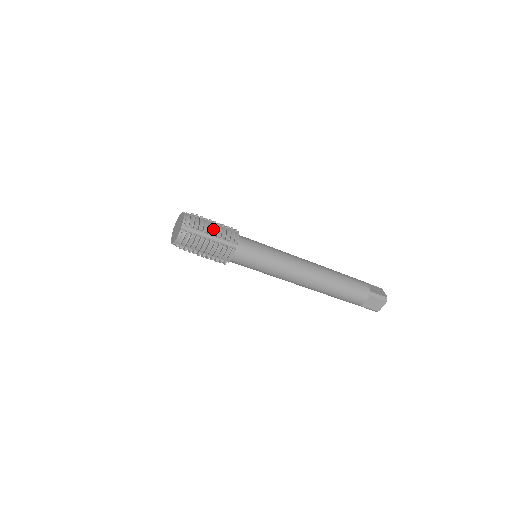
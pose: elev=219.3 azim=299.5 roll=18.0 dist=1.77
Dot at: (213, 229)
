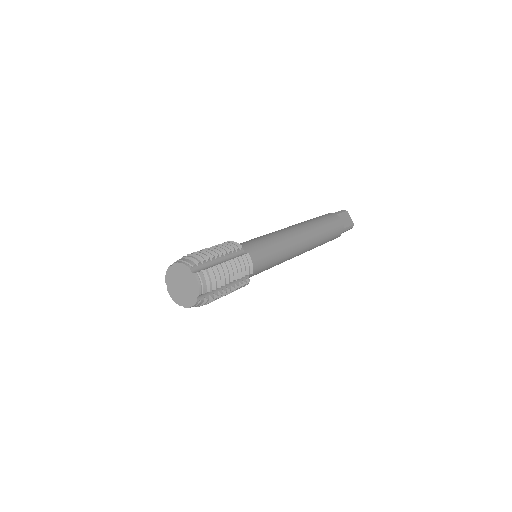
Dot at: (228, 274)
